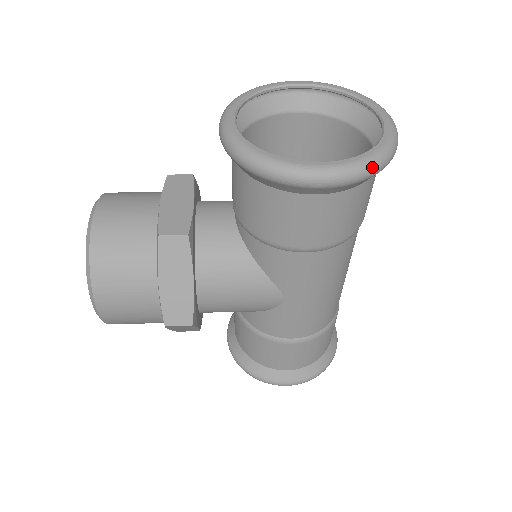
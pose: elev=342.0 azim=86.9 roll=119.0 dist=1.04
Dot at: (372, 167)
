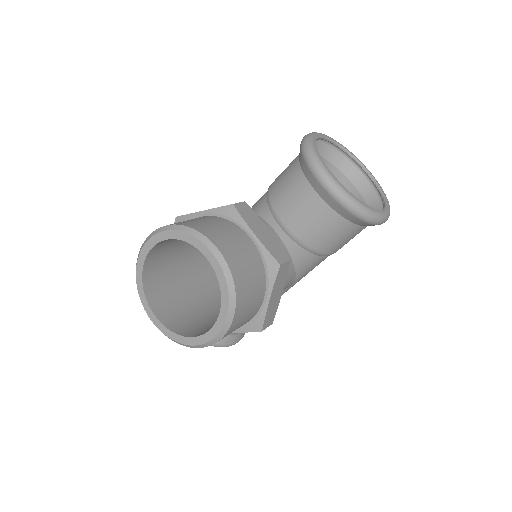
Dot at: occluded
